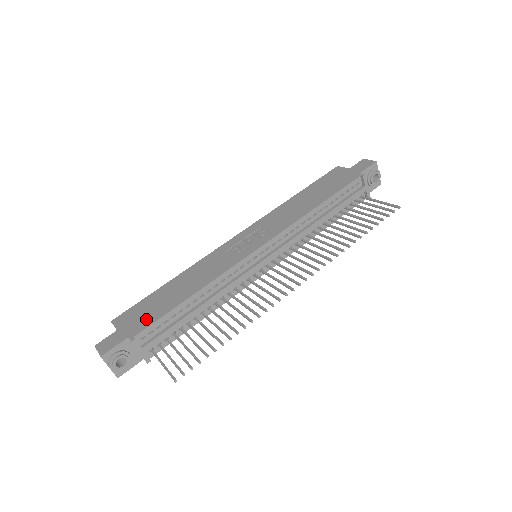
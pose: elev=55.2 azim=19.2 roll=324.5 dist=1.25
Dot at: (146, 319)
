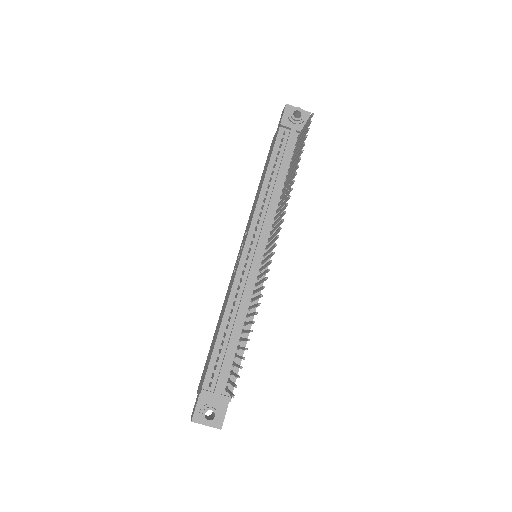
Dot at: (206, 369)
